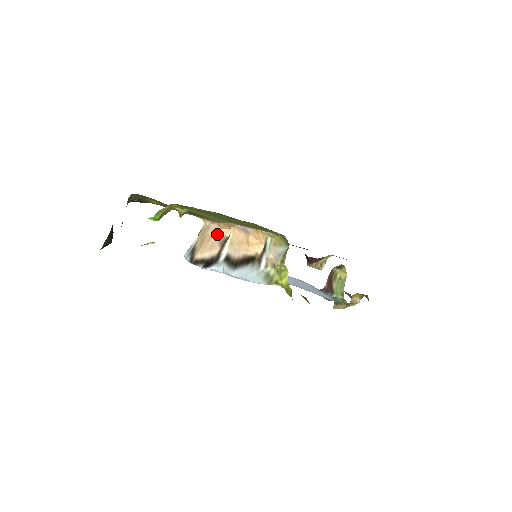
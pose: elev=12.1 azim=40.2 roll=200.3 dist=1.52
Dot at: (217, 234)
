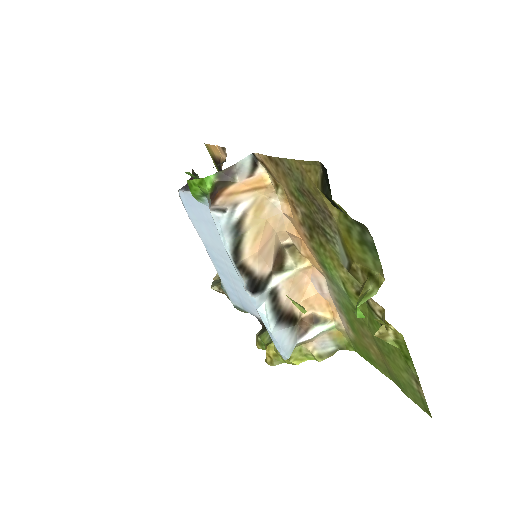
Dot at: (277, 234)
